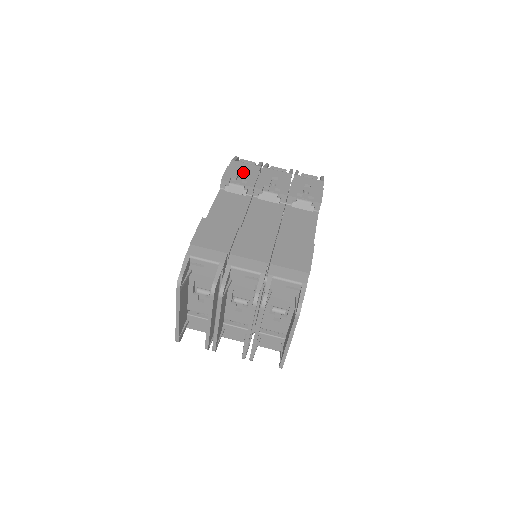
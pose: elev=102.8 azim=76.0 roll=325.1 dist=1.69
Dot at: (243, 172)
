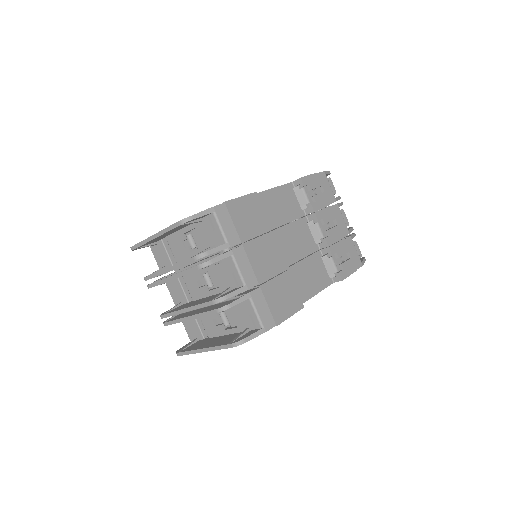
Dot at: (321, 190)
